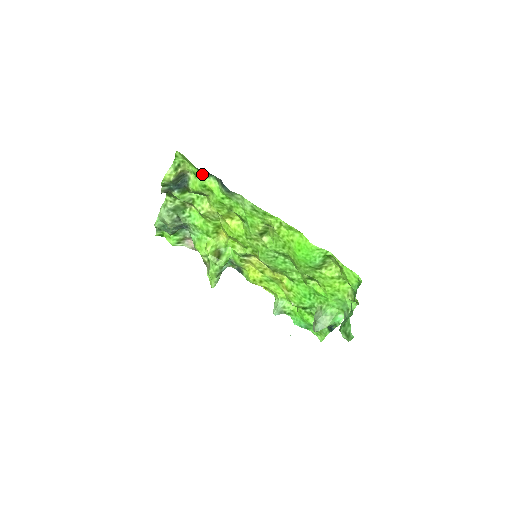
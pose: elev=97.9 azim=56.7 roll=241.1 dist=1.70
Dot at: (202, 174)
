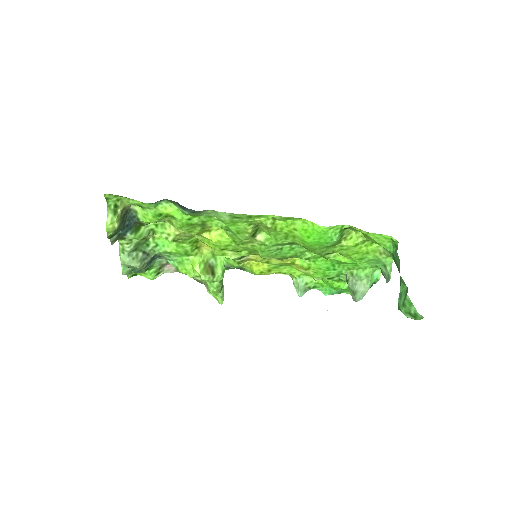
Dot at: (150, 204)
